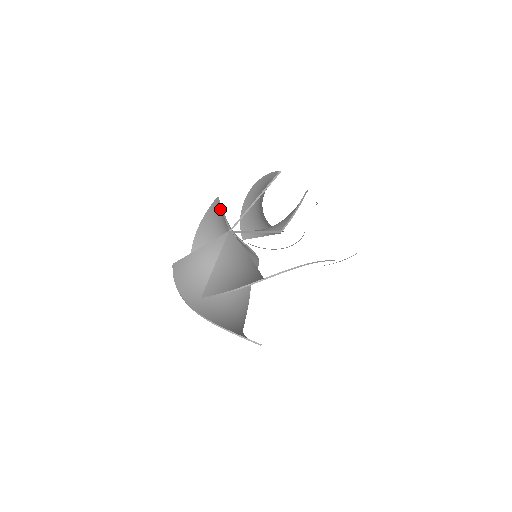
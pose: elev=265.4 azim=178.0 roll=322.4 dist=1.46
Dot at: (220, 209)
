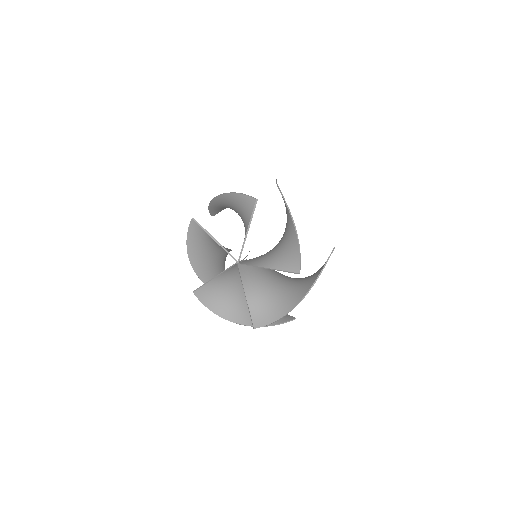
Dot at: (207, 234)
